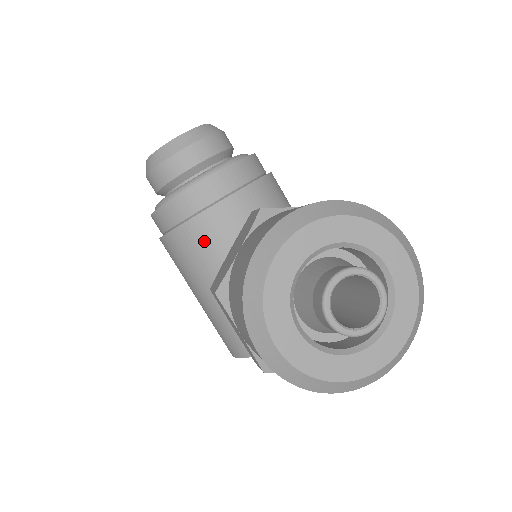
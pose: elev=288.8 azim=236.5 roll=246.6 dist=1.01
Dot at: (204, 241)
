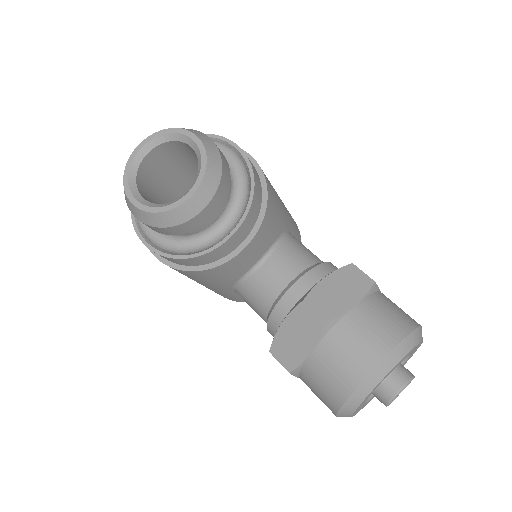
Dot at: (222, 275)
